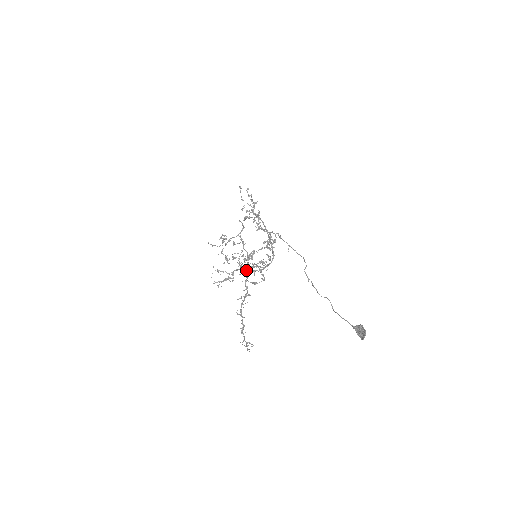
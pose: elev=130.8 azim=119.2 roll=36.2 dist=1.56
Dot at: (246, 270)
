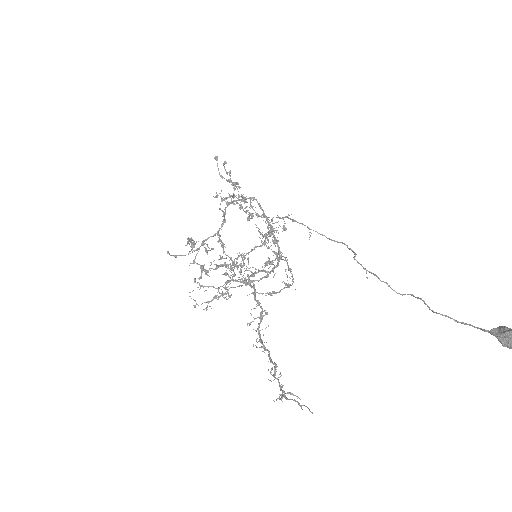
Dot at: (248, 277)
